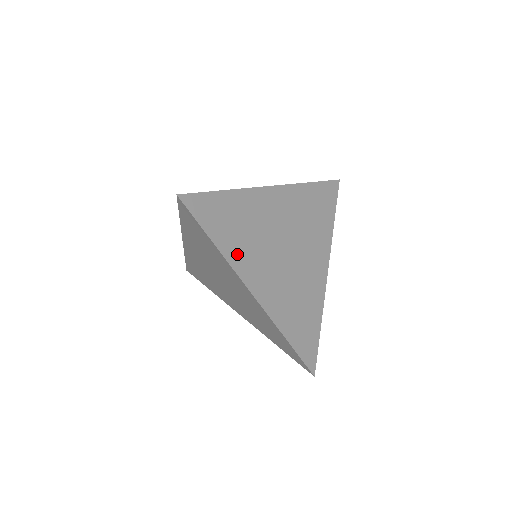
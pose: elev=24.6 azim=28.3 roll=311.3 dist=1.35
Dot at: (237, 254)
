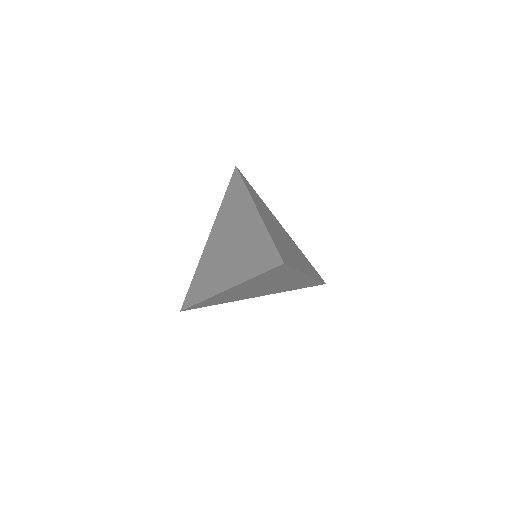
Dot at: (296, 263)
